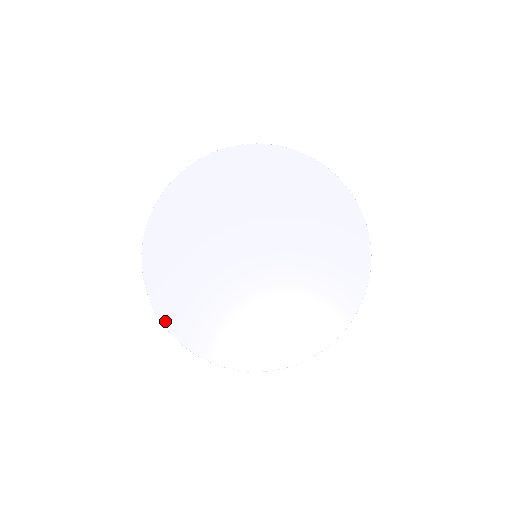
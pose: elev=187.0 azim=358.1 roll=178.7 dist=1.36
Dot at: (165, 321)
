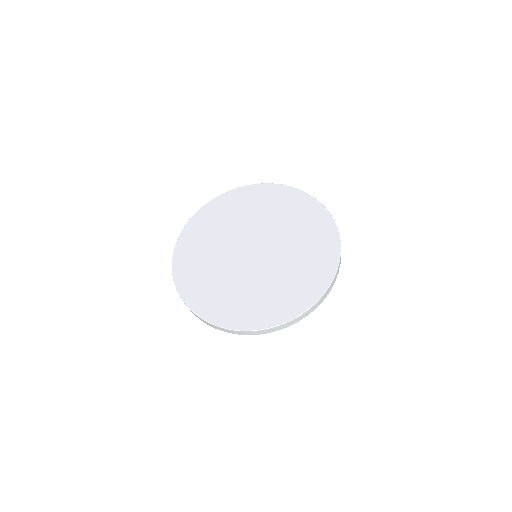
Dot at: (180, 239)
